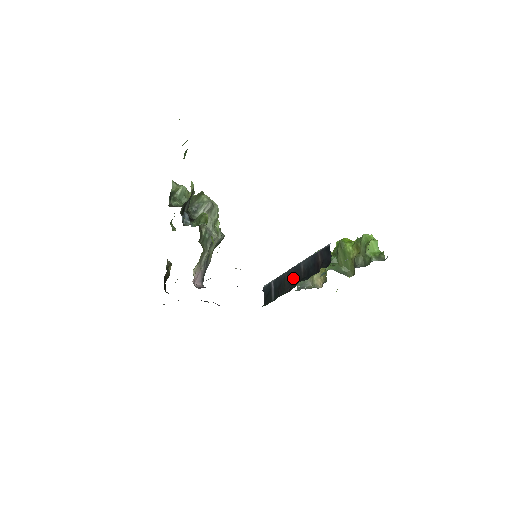
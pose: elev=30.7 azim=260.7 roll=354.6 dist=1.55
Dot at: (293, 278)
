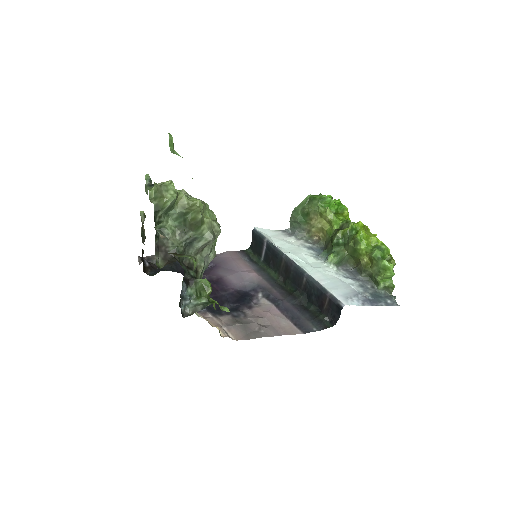
Dot at: (291, 276)
